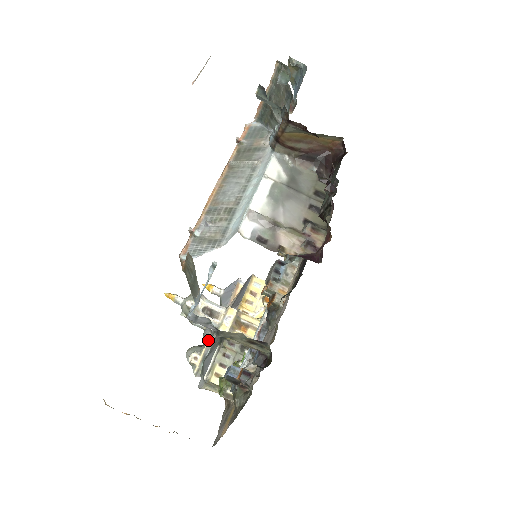
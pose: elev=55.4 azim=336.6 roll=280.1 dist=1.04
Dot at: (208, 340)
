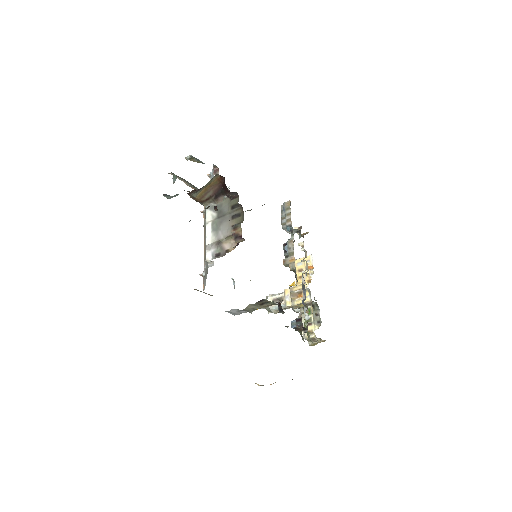
Dot at: occluded
